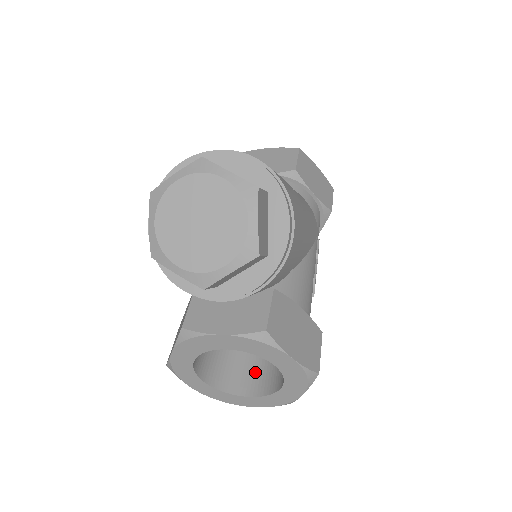
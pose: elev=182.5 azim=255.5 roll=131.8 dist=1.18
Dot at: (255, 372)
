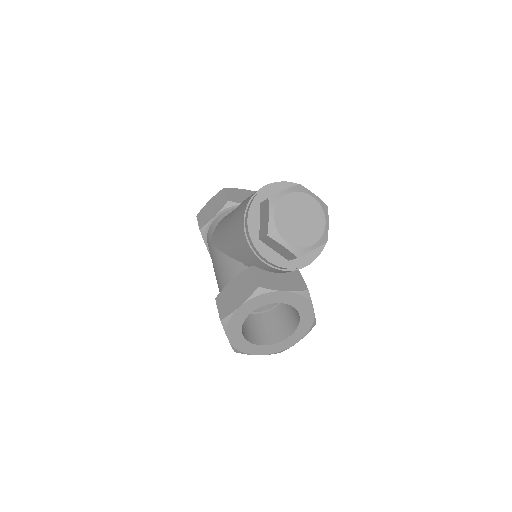
Dot at: (261, 331)
